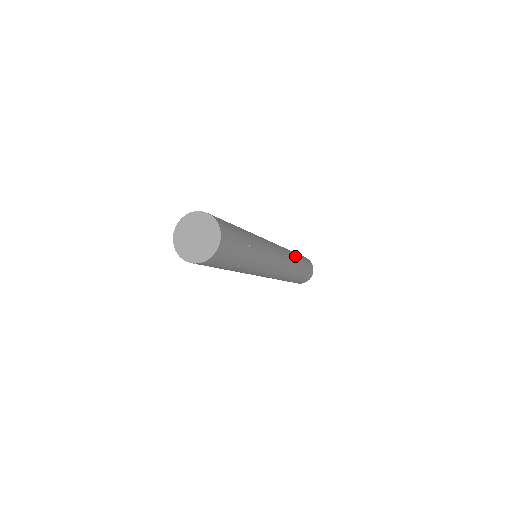
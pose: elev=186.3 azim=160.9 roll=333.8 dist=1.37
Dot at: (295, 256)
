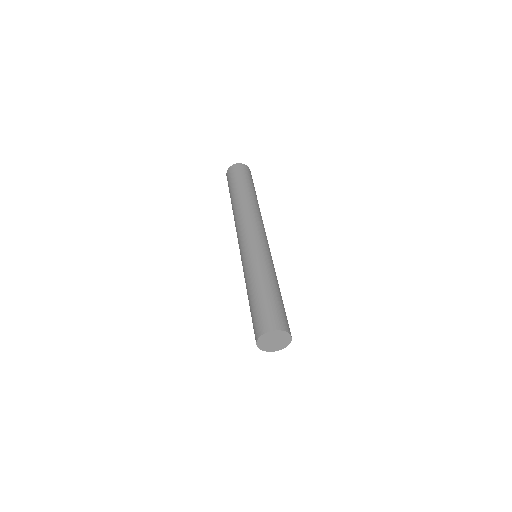
Dot at: (253, 201)
